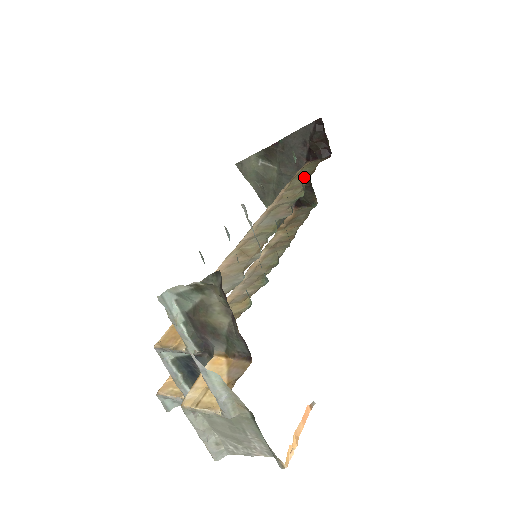
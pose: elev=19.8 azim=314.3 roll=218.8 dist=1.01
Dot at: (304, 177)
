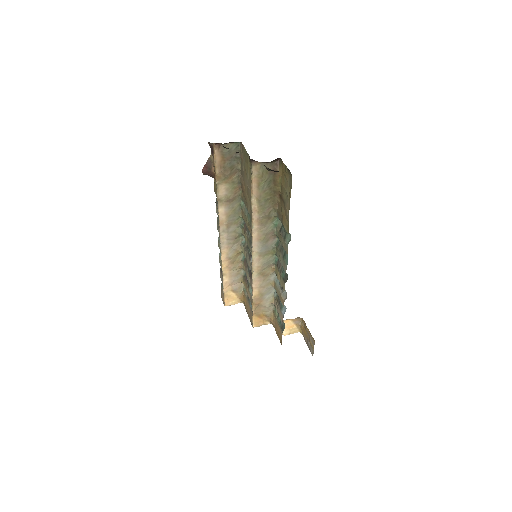
Dot at: (269, 198)
